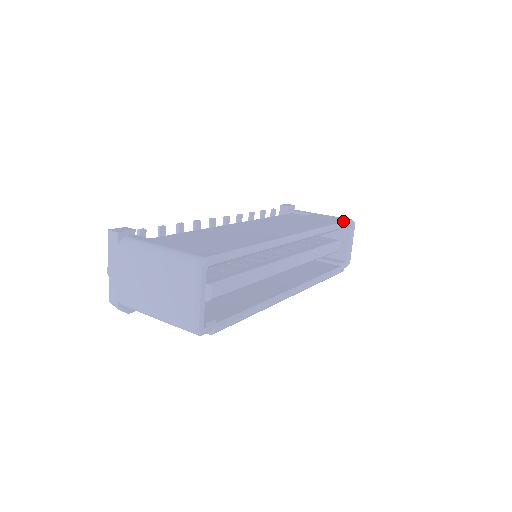
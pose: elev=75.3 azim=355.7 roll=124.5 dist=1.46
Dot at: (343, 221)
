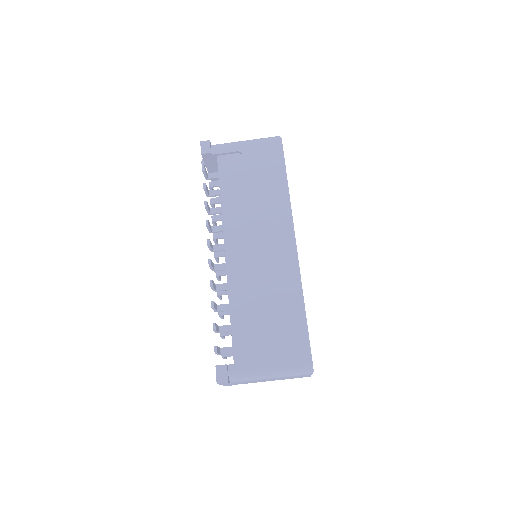
Dot at: (282, 157)
